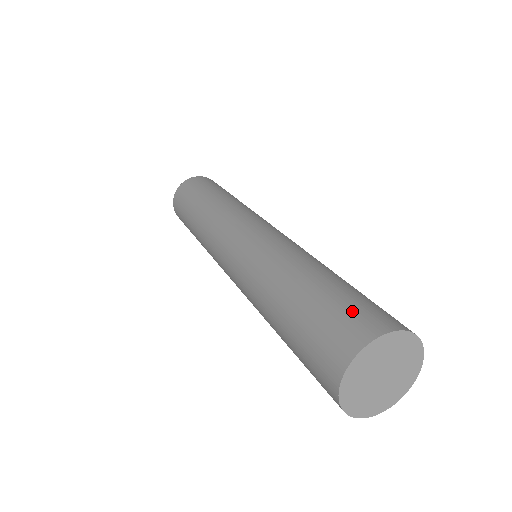
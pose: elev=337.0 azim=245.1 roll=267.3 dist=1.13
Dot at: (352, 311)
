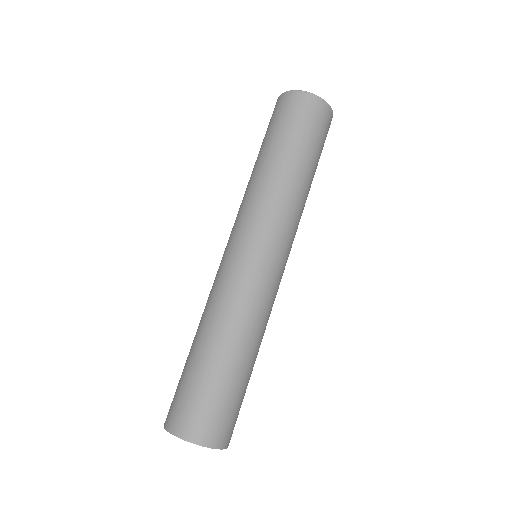
Dot at: (187, 406)
